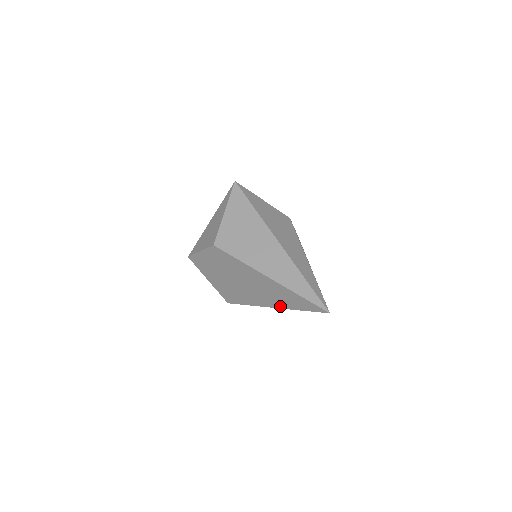
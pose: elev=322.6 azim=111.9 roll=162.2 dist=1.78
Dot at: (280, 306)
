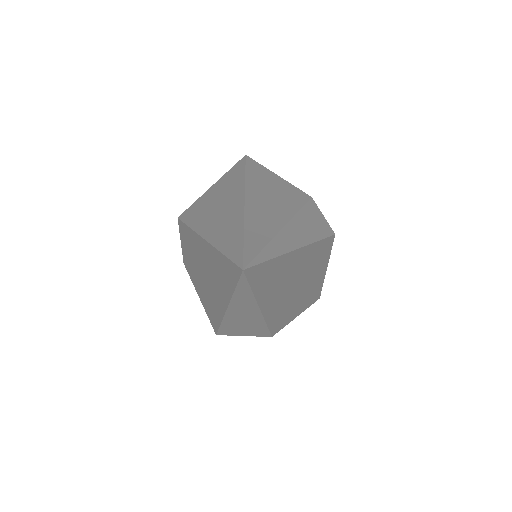
Dot at: (226, 300)
